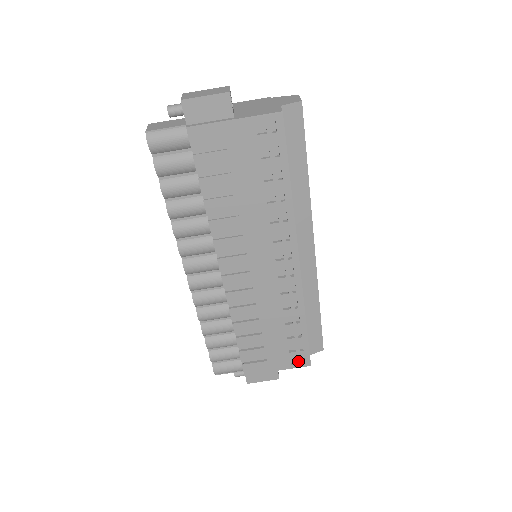
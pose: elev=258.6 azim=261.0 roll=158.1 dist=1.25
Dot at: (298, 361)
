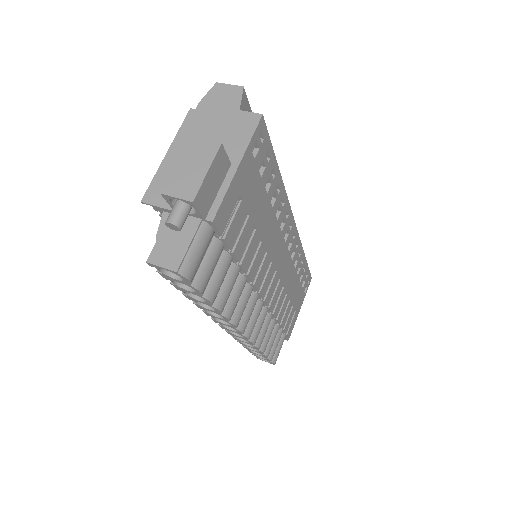
Dot at: (307, 286)
